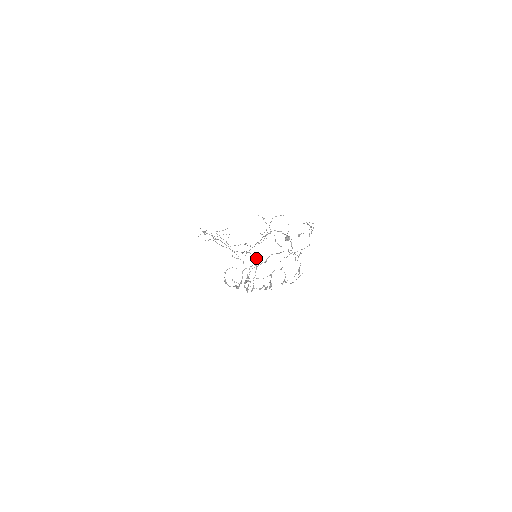
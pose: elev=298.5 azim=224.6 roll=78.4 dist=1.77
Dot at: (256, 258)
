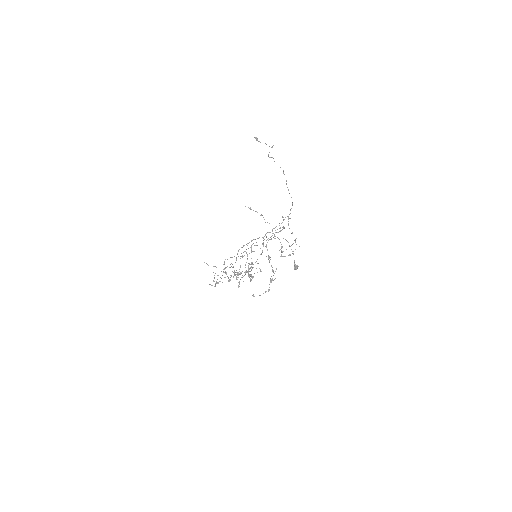
Dot at: occluded
